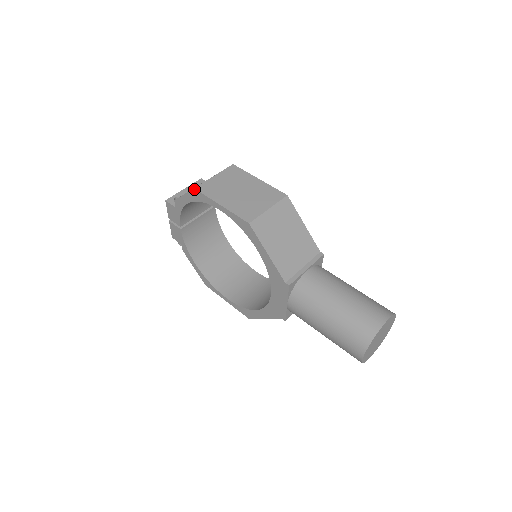
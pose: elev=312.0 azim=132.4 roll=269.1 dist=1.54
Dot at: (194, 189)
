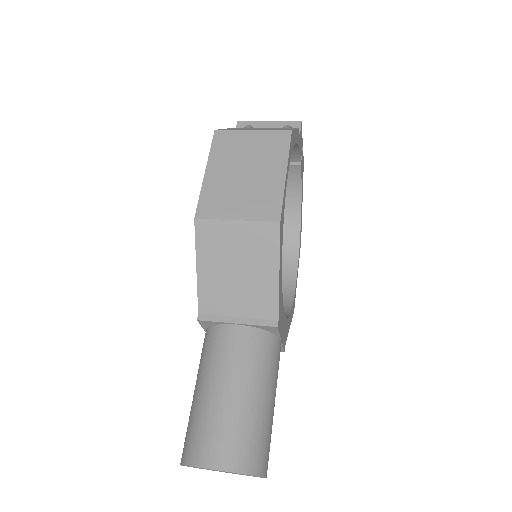
Dot at: (215, 131)
